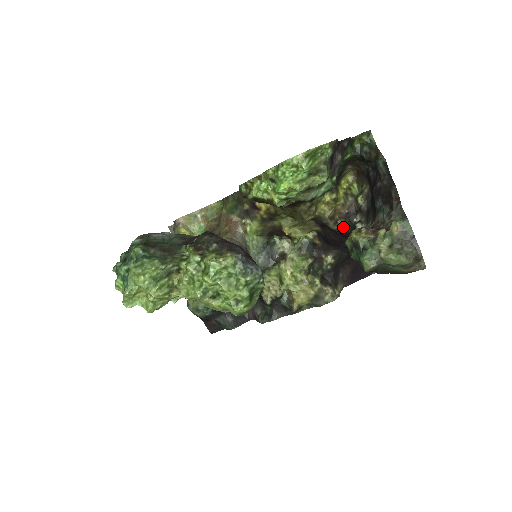
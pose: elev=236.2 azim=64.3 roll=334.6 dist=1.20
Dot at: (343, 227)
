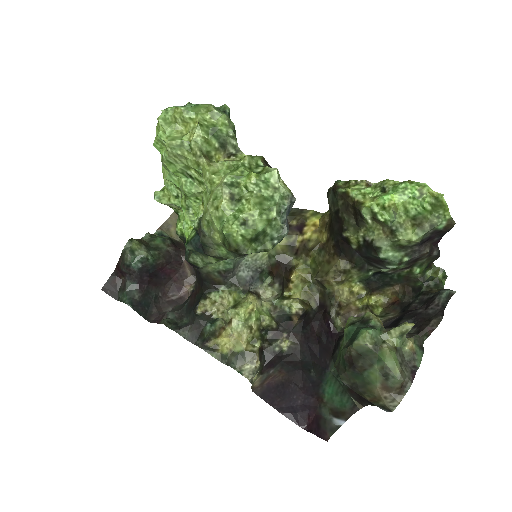
Dot at: (337, 325)
